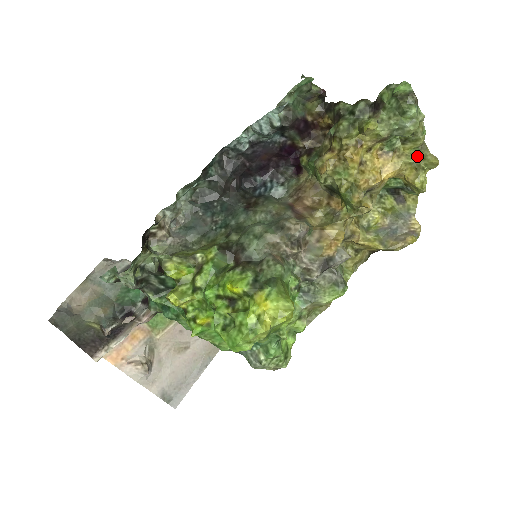
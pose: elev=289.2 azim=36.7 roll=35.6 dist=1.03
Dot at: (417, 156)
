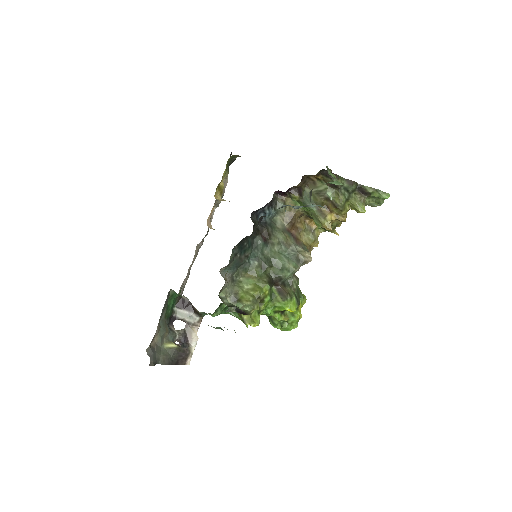
Dot at: occluded
